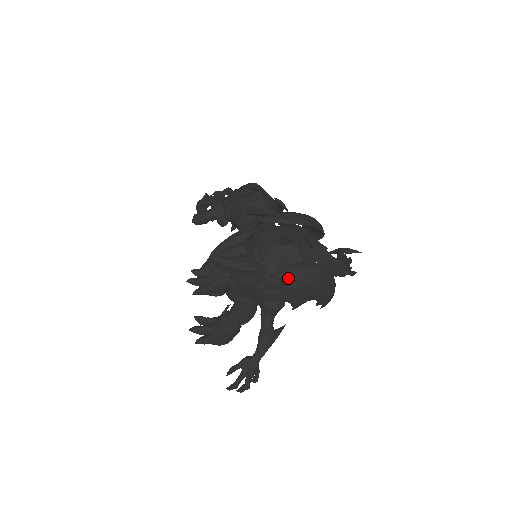
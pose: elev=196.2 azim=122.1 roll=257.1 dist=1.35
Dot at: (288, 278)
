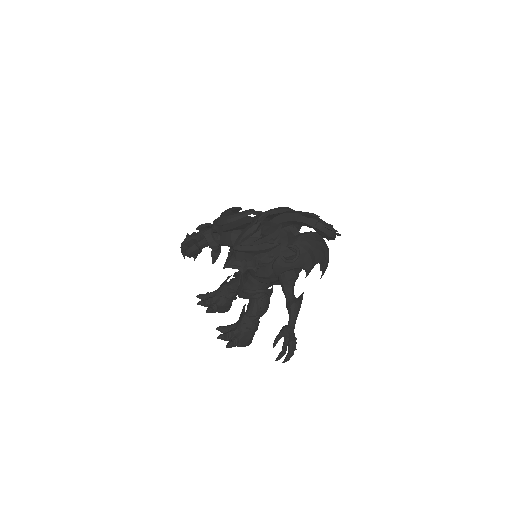
Dot at: (300, 244)
